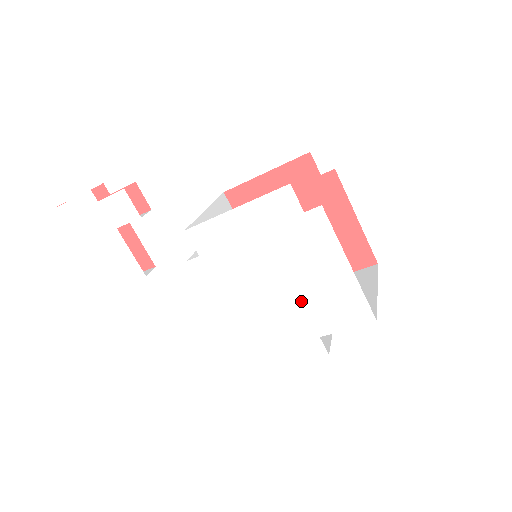
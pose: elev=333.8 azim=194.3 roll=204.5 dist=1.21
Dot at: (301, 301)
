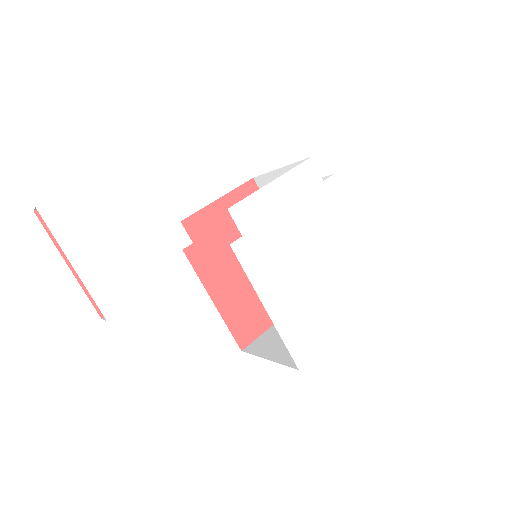
Dot at: (329, 267)
